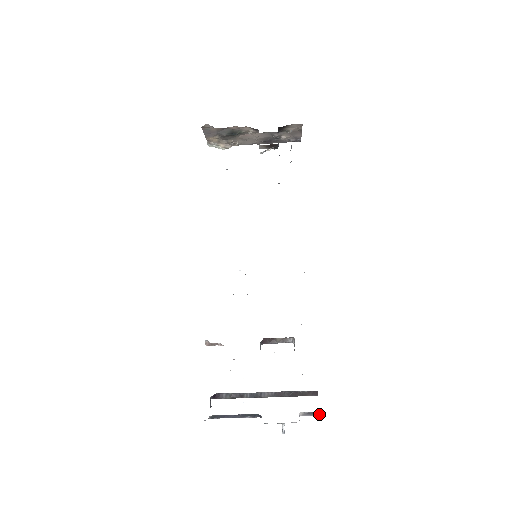
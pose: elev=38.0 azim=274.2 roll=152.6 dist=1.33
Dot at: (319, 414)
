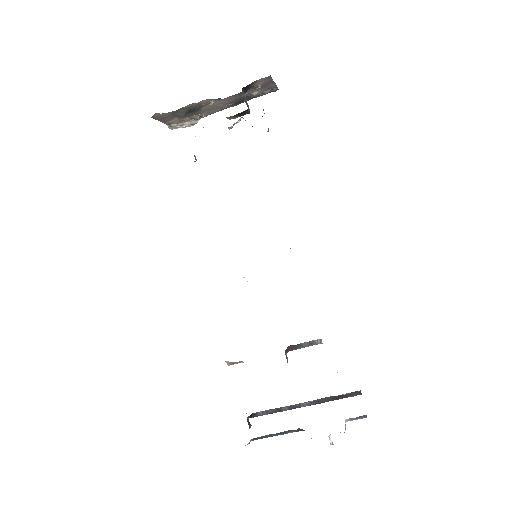
Dot at: occluded
